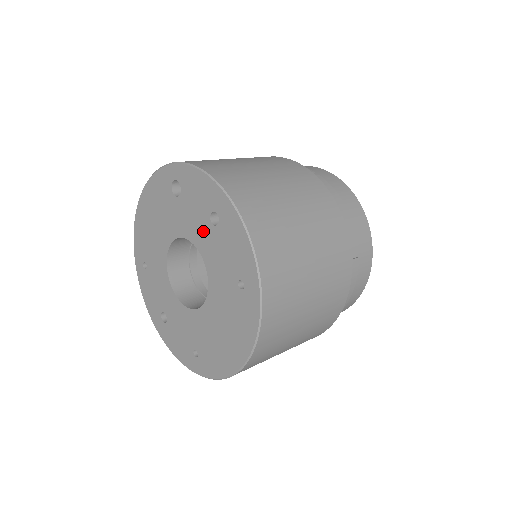
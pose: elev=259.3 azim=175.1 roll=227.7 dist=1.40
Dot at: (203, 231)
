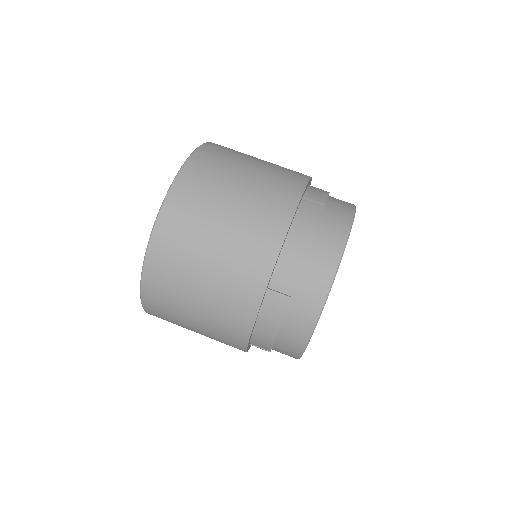
Dot at: occluded
